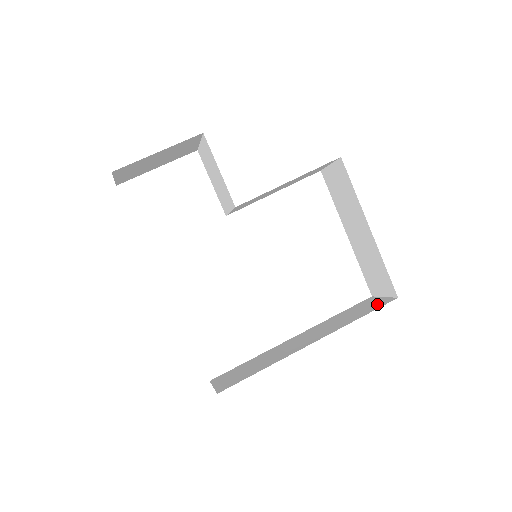
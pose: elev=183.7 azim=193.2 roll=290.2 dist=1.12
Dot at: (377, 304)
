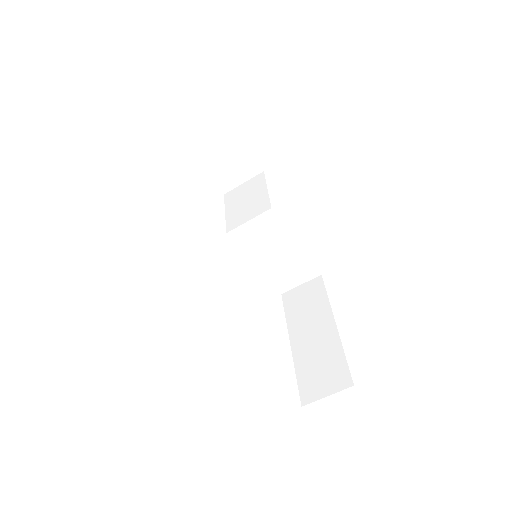
Dot at: occluded
